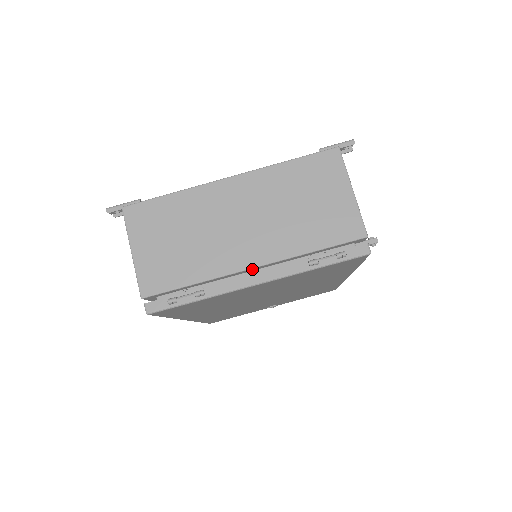
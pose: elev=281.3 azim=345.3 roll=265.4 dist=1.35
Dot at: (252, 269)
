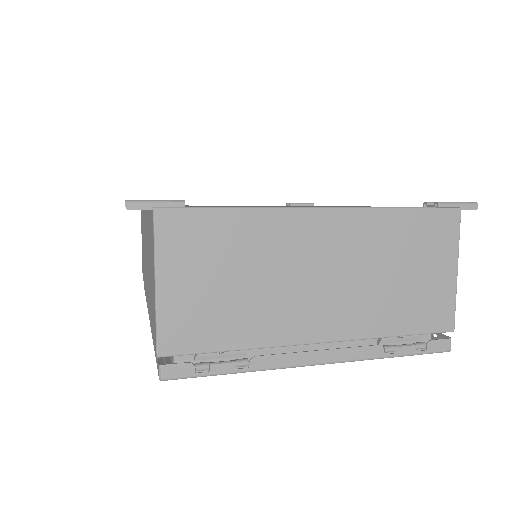
Dot at: (315, 342)
